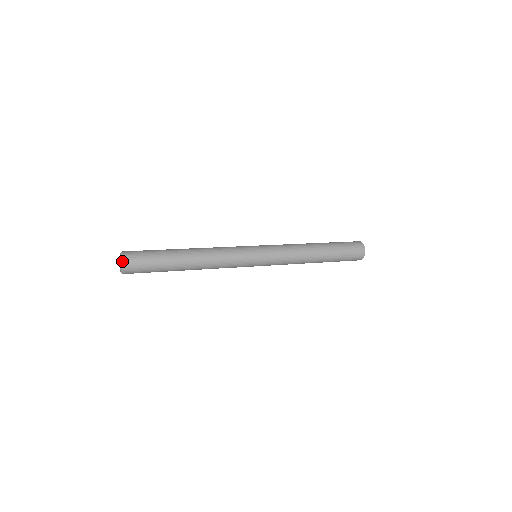
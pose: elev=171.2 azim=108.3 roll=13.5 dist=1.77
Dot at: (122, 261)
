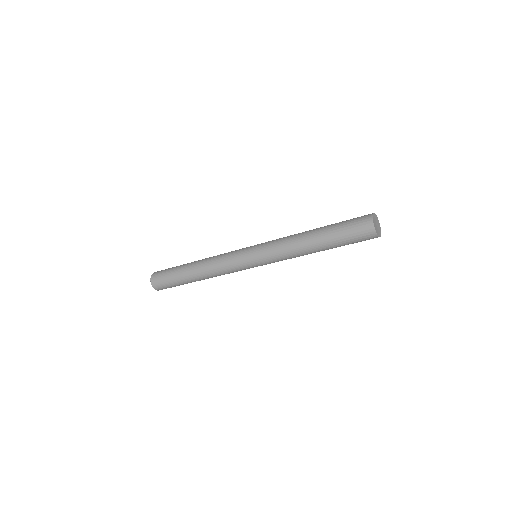
Dot at: (153, 273)
